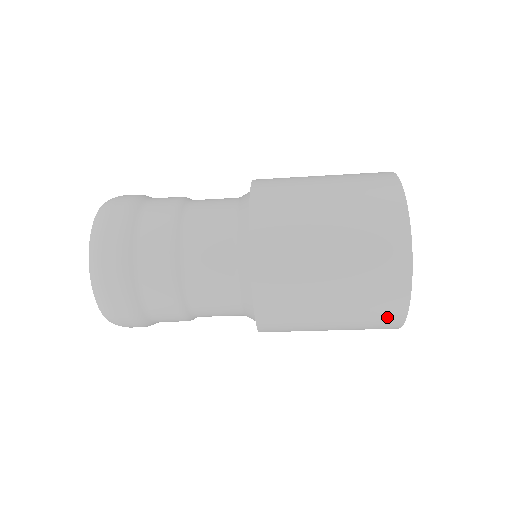
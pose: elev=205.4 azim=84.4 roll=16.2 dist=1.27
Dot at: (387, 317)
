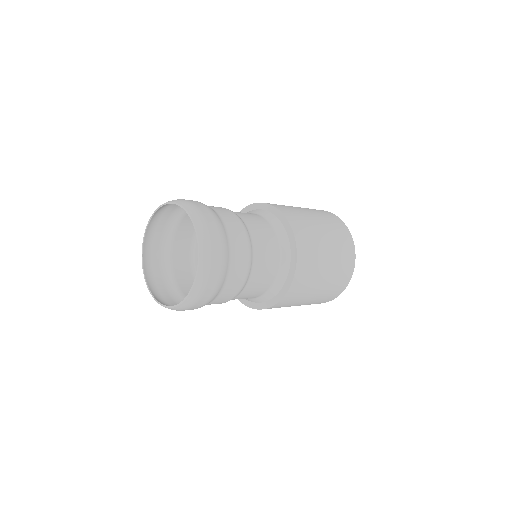
Dot at: (344, 281)
